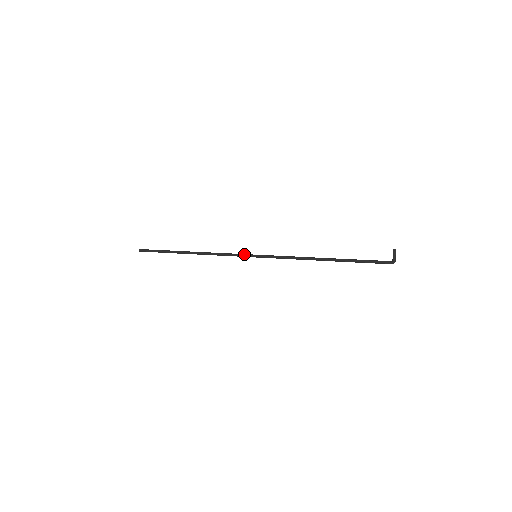
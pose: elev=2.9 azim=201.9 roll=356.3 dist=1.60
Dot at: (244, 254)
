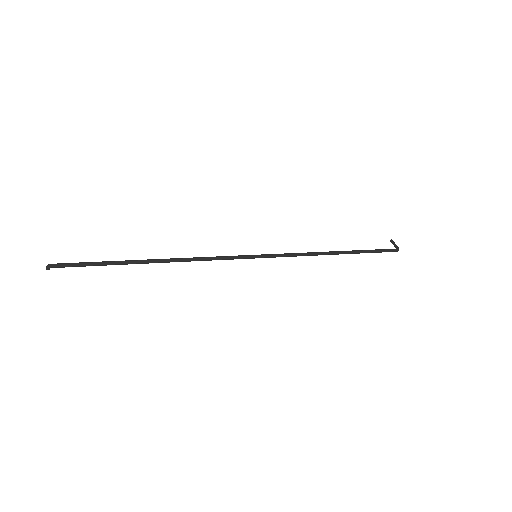
Dot at: (239, 255)
